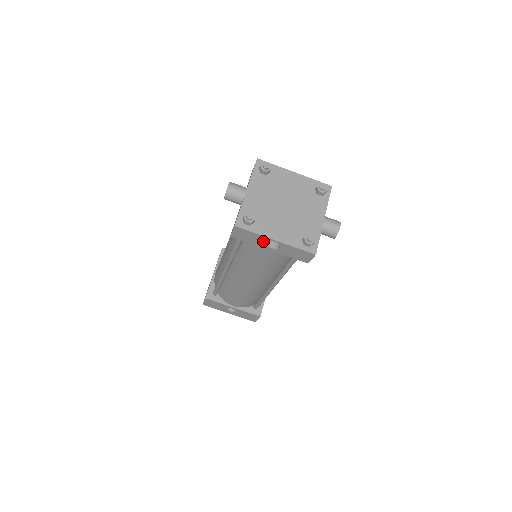
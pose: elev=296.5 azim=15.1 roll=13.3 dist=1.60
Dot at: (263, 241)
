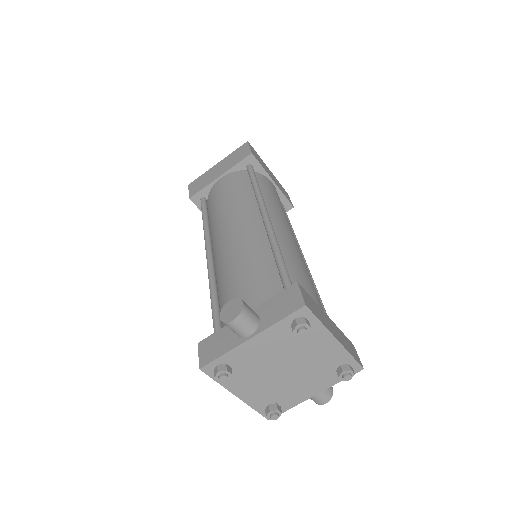
Dot at: occluded
